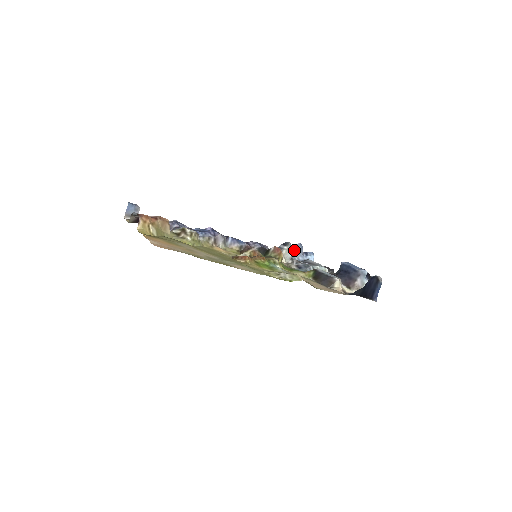
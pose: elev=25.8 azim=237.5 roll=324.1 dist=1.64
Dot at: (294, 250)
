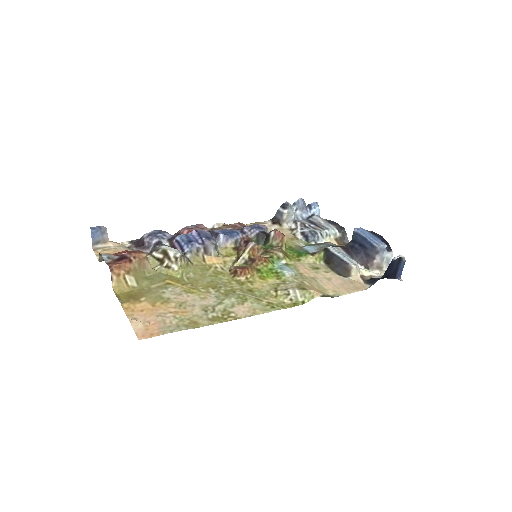
Dot at: (295, 209)
